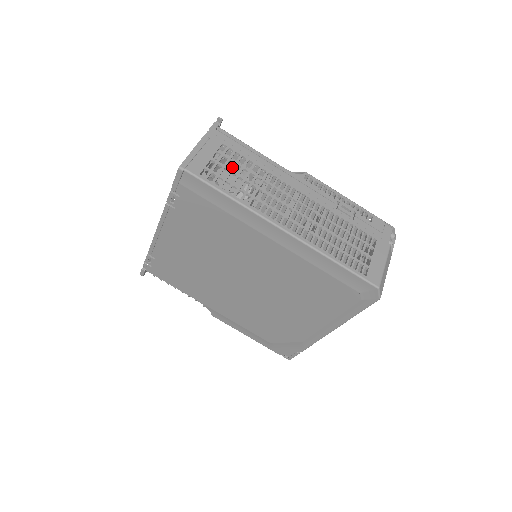
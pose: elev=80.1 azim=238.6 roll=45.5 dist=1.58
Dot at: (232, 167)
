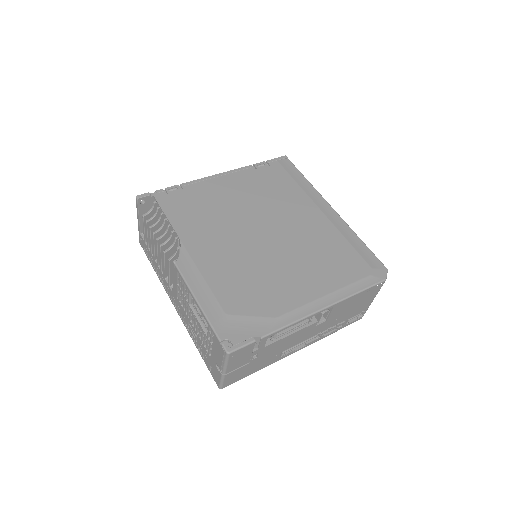
Dot at: occluded
